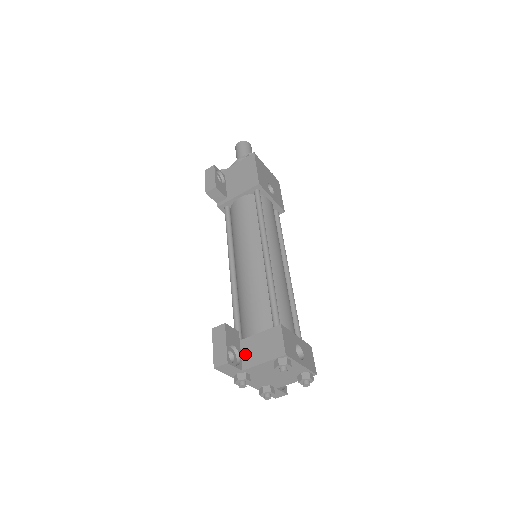
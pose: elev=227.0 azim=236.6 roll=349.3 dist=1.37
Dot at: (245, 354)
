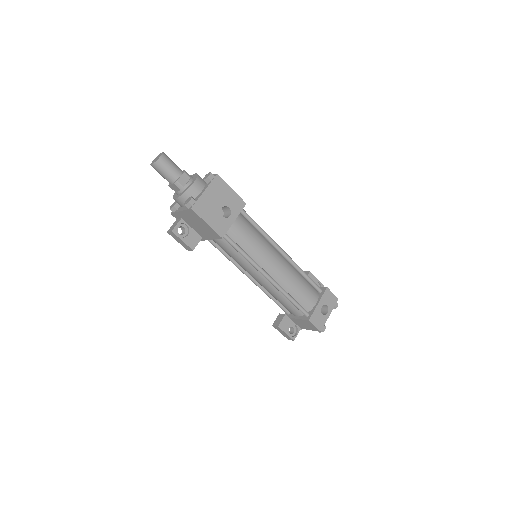
Dot at: (297, 324)
